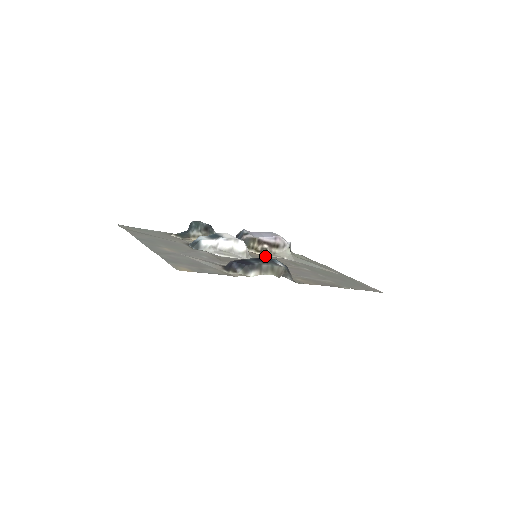
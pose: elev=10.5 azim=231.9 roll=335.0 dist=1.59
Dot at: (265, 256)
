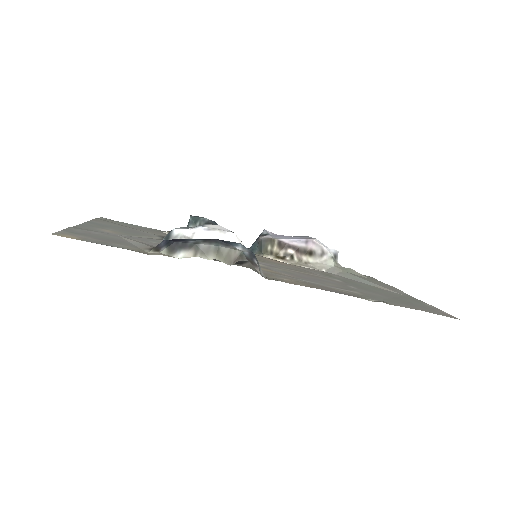
Dot at: (285, 263)
